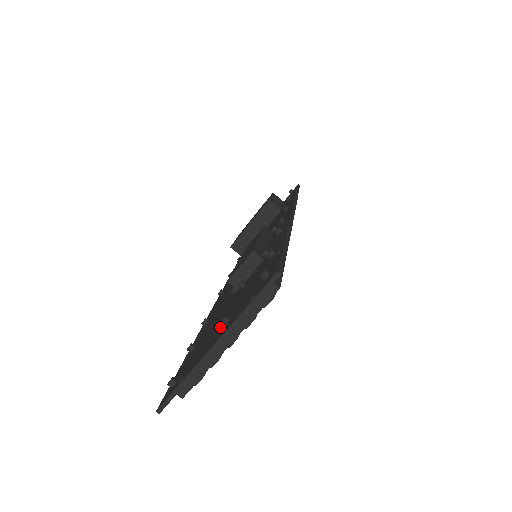
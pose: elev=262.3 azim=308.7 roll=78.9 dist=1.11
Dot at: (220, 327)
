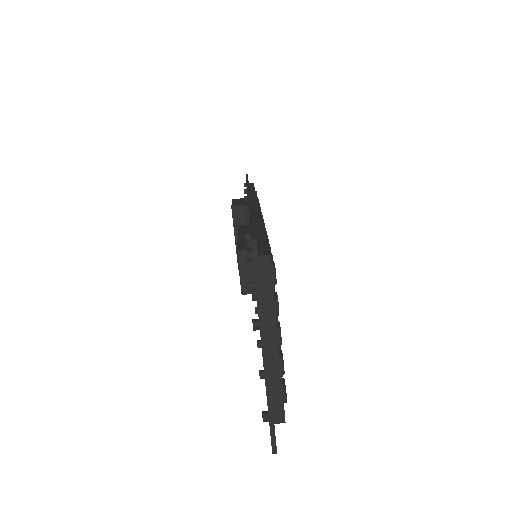
Dot at: occluded
